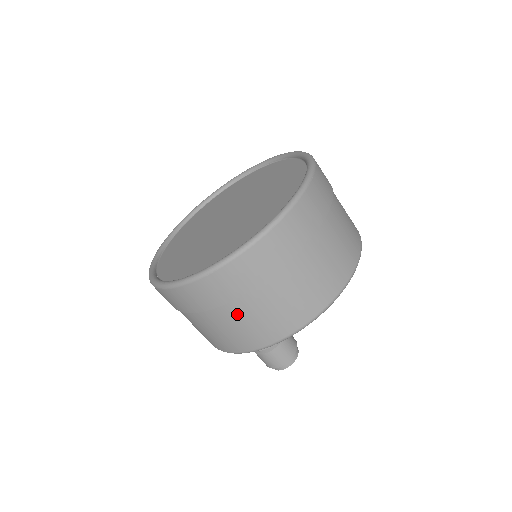
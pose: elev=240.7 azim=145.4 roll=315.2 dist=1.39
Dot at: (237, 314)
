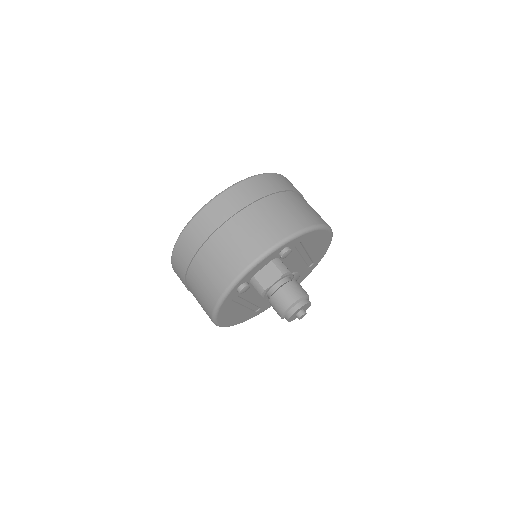
Dot at: (272, 206)
